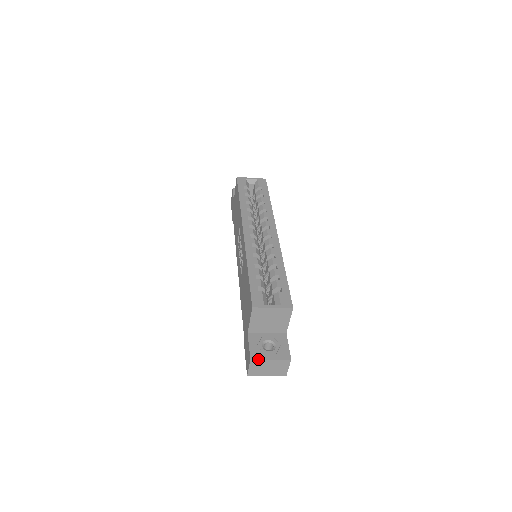
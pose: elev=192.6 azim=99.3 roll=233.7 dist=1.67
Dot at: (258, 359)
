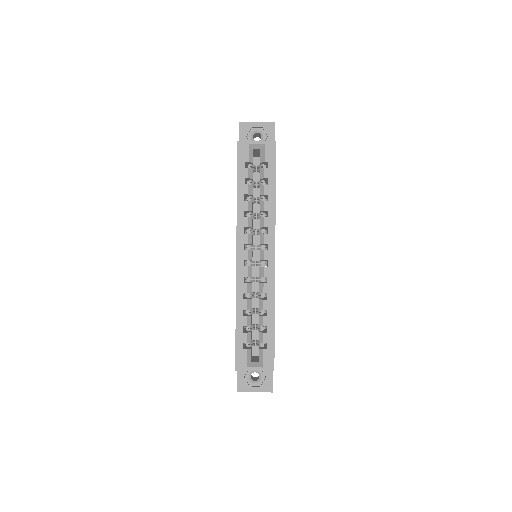
Dot at: occluded
